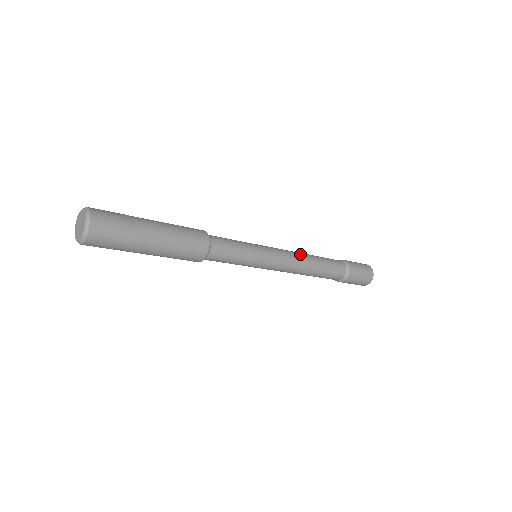
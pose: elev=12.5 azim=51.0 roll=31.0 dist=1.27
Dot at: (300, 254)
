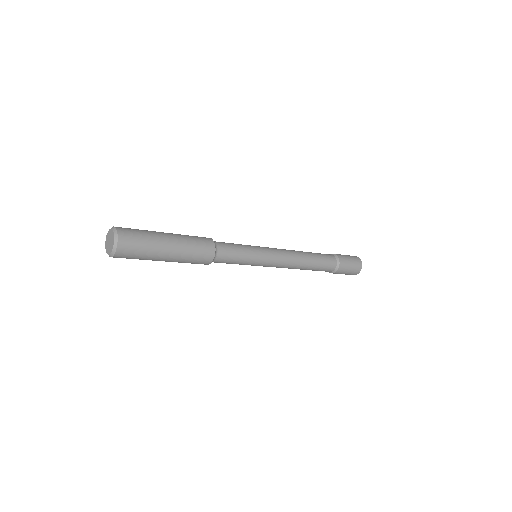
Dot at: (295, 253)
